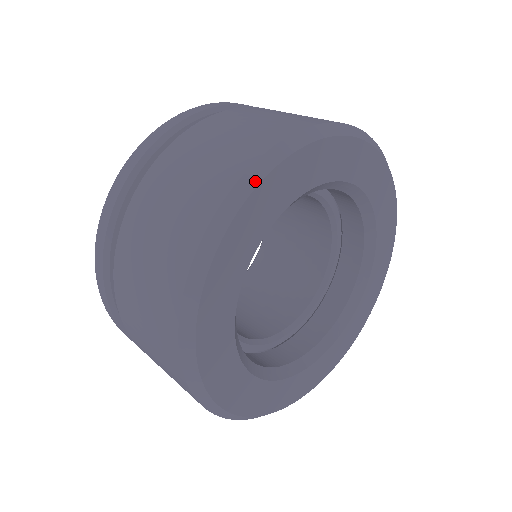
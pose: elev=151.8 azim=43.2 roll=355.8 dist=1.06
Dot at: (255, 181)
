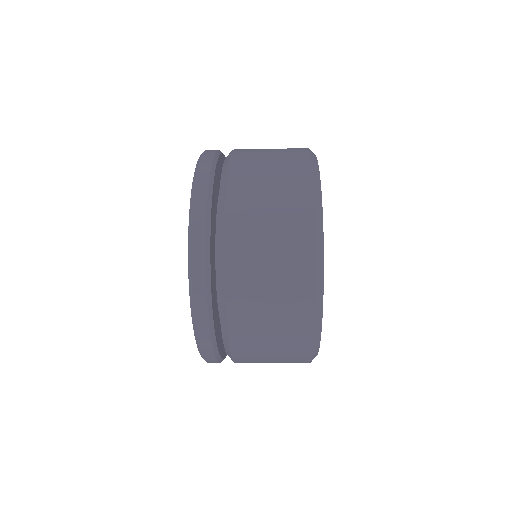
Dot at: (317, 167)
